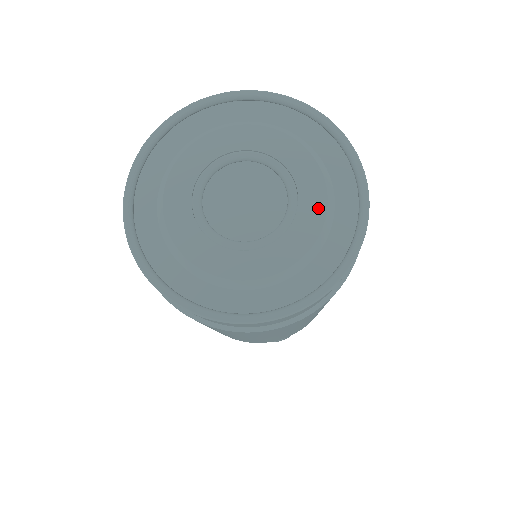
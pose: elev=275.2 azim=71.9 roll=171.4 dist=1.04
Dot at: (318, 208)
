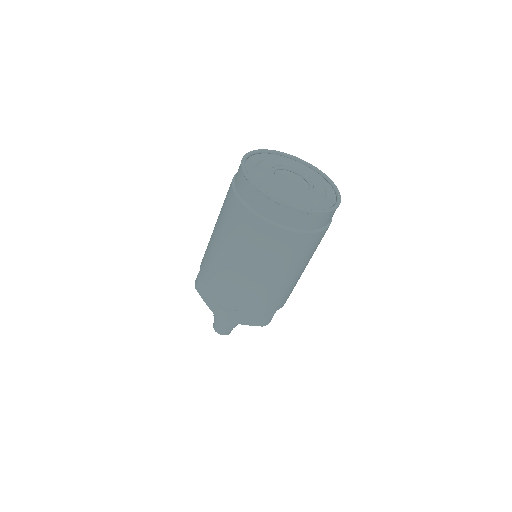
Dot at: (314, 197)
